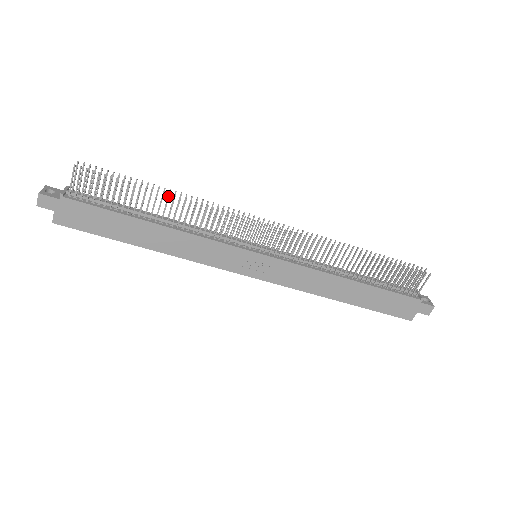
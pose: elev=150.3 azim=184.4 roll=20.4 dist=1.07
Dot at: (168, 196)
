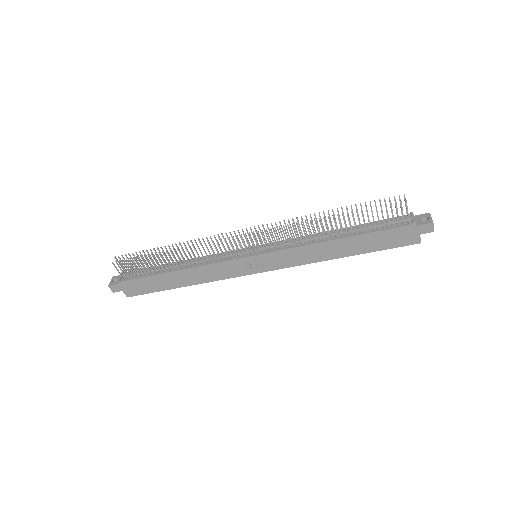
Dot at: (170, 251)
